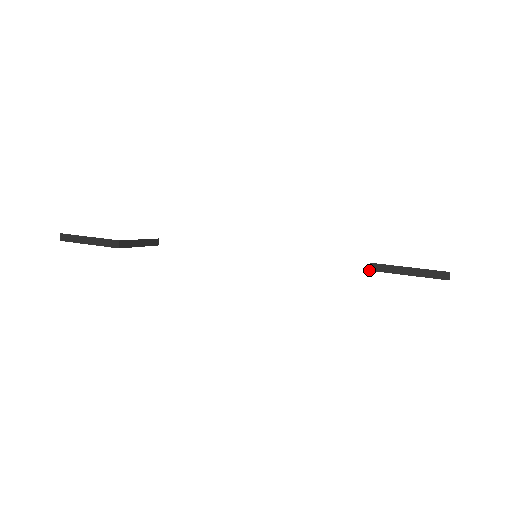
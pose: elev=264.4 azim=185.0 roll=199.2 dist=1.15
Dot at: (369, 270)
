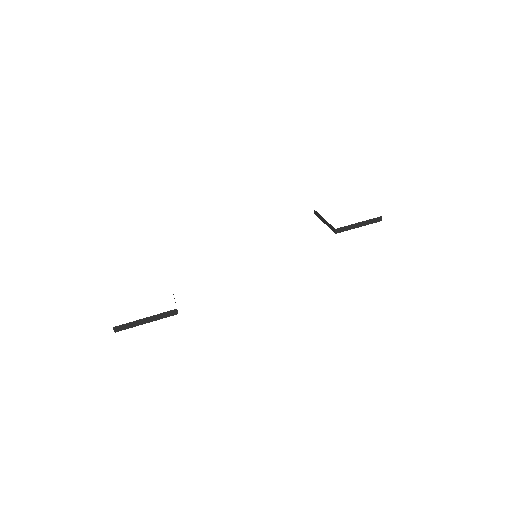
Dot at: occluded
